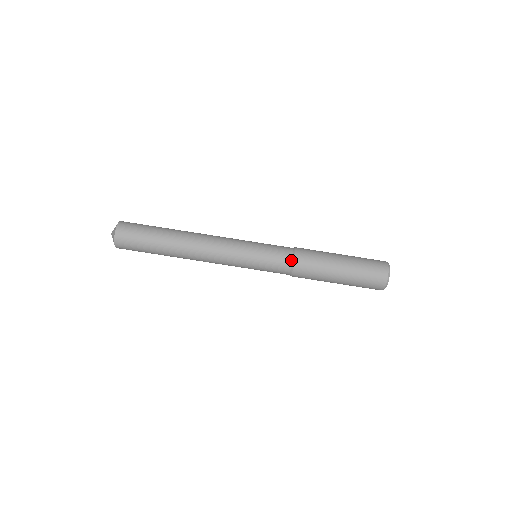
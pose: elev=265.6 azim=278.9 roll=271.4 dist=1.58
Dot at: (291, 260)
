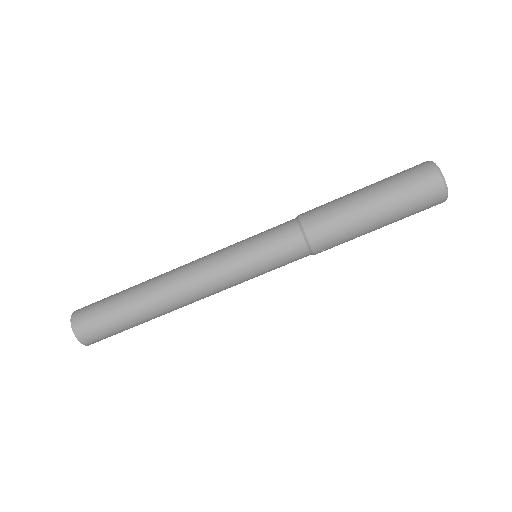
Dot at: (298, 229)
